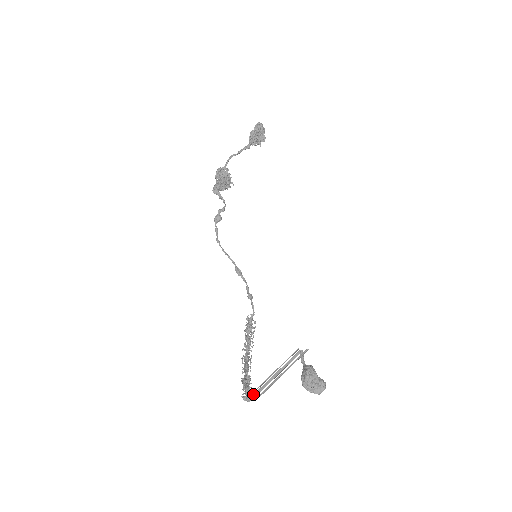
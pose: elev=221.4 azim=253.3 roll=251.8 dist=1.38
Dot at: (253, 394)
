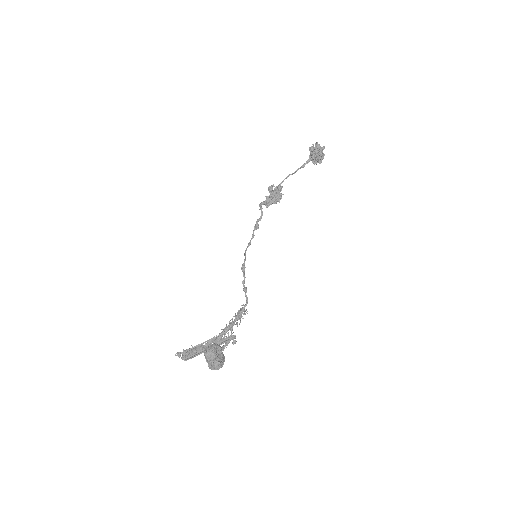
Dot at: (187, 355)
